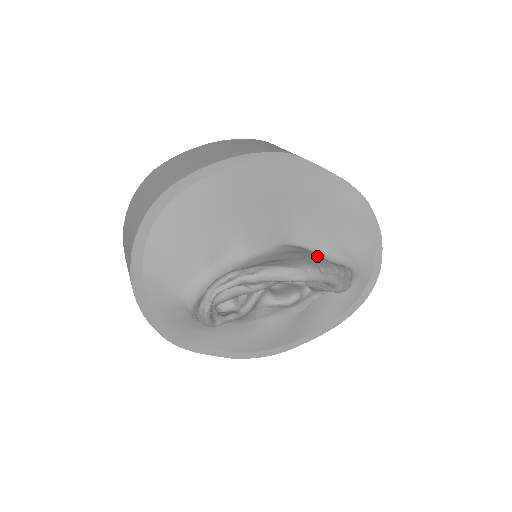
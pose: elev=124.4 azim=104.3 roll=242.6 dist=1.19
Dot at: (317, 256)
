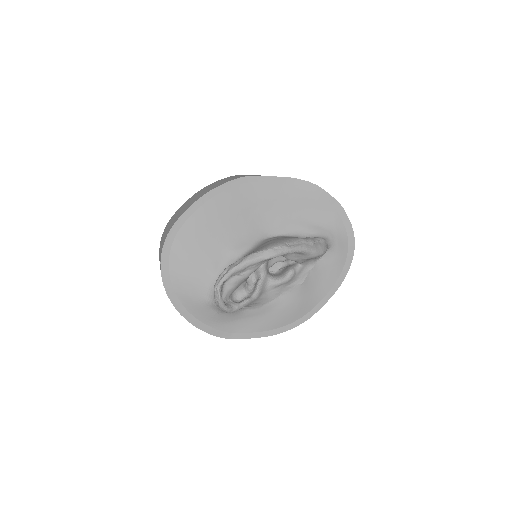
Dot at: (288, 237)
